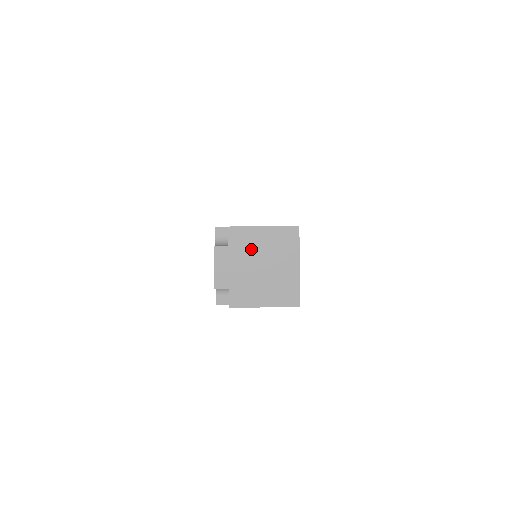
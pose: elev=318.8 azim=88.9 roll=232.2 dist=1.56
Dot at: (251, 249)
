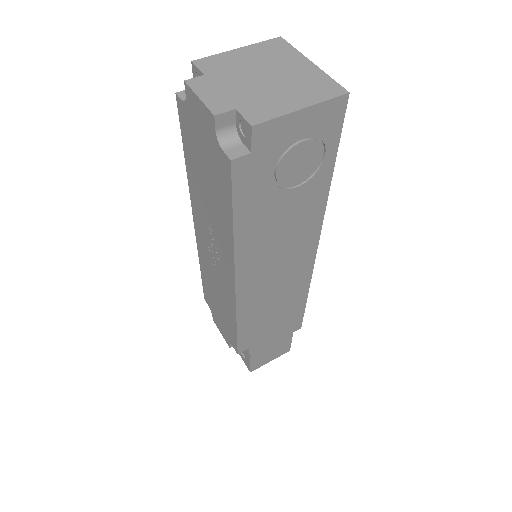
Dot at: (237, 68)
